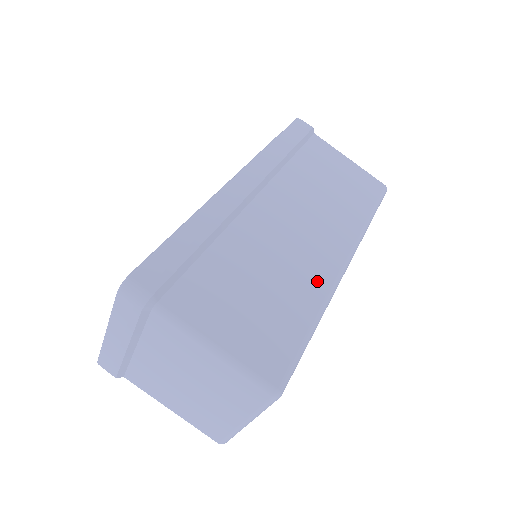
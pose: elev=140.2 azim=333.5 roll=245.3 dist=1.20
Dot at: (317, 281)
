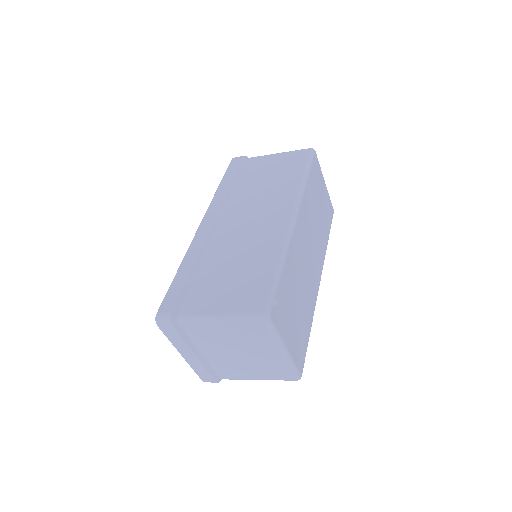
Dot at: (273, 241)
